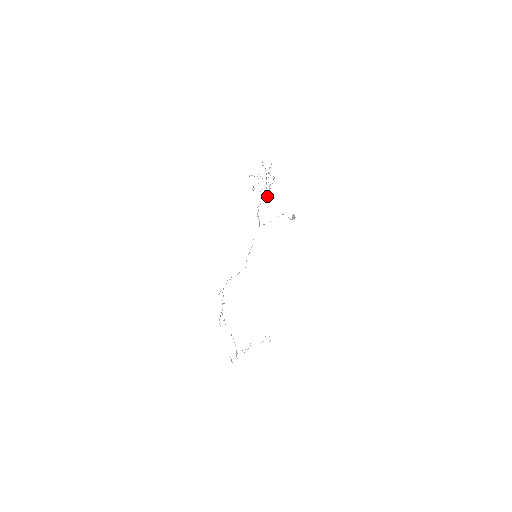
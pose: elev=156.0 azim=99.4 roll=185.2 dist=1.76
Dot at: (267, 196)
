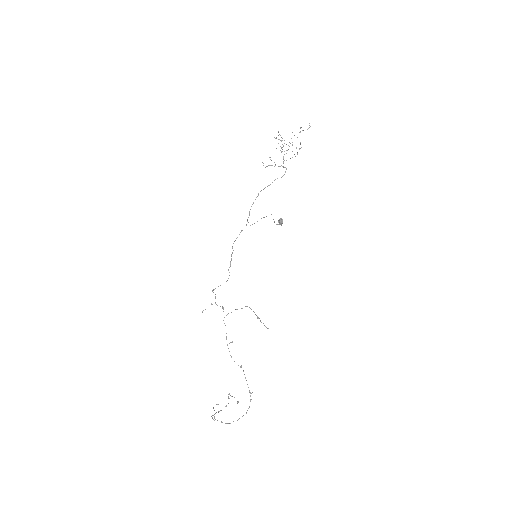
Dot at: (285, 172)
